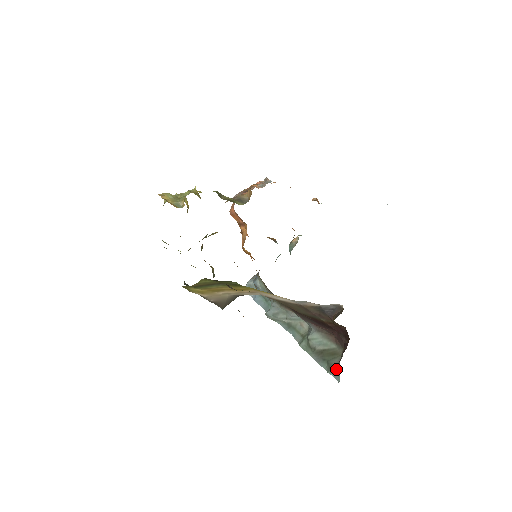
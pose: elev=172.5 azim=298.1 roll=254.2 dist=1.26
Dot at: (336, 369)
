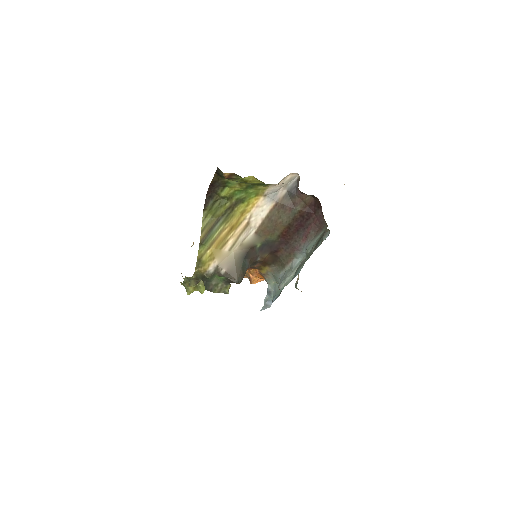
Dot at: (325, 231)
